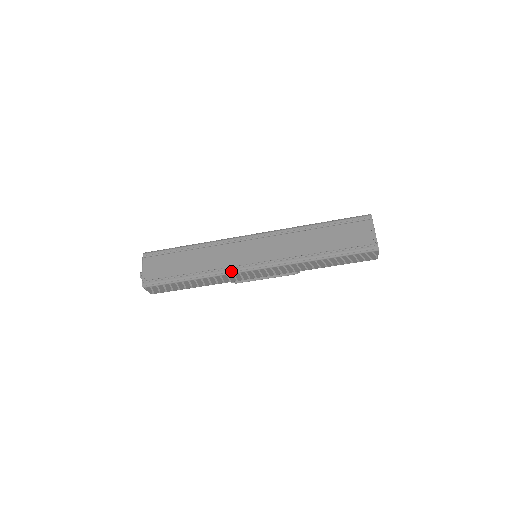
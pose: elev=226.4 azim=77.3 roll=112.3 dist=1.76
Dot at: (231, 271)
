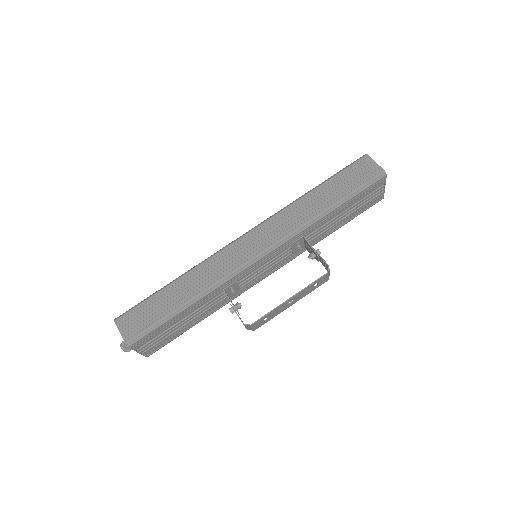
Dot at: (217, 252)
